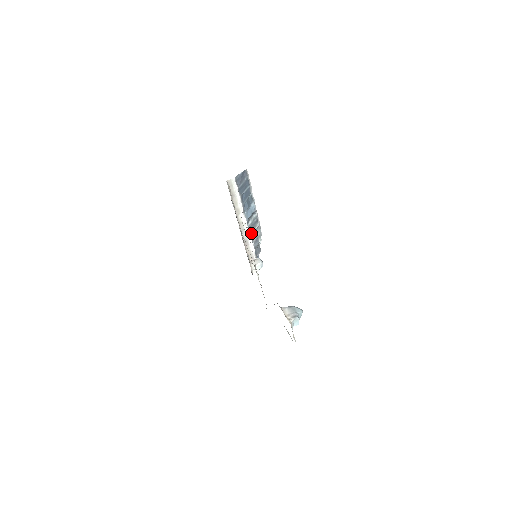
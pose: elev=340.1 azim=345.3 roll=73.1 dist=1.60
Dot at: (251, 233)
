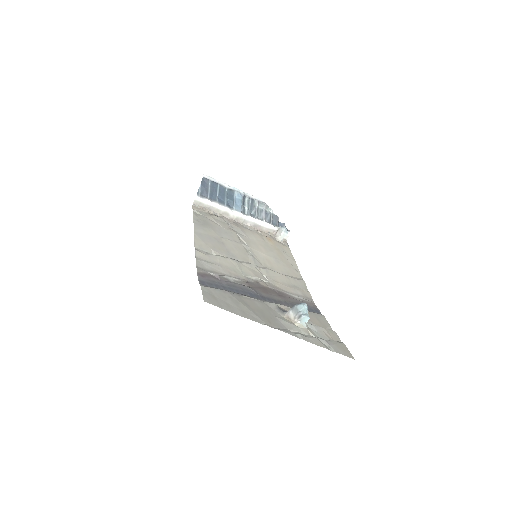
Dot at: (255, 215)
